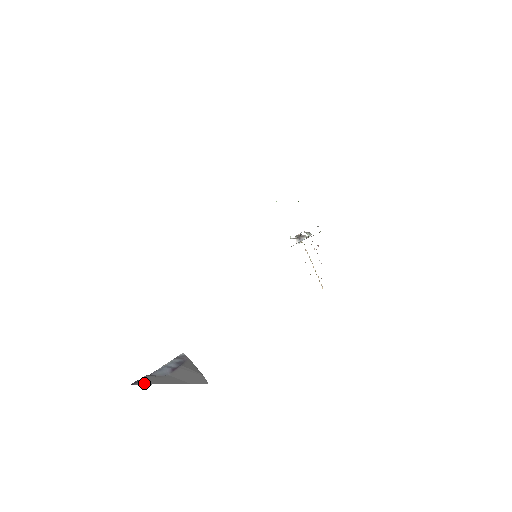
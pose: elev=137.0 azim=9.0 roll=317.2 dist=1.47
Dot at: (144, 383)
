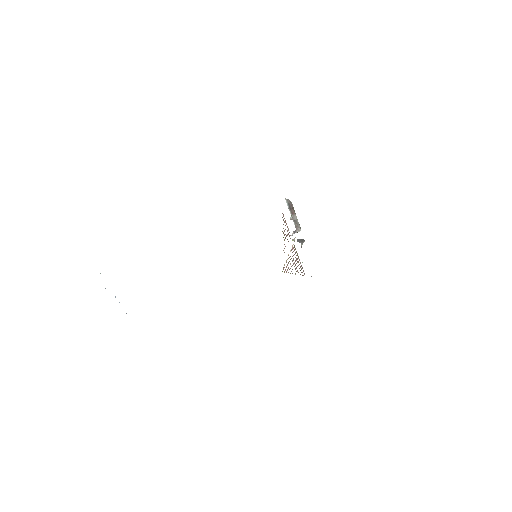
Dot at: occluded
